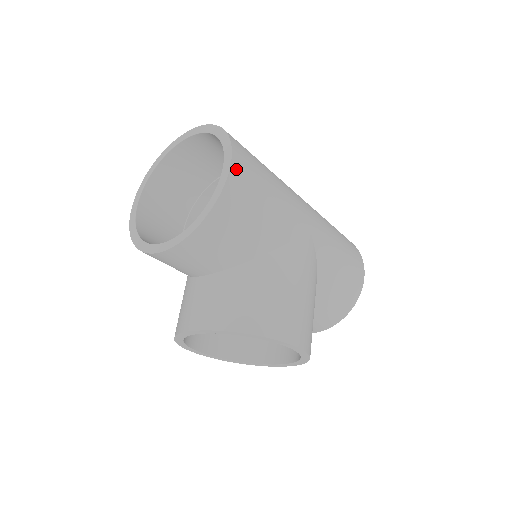
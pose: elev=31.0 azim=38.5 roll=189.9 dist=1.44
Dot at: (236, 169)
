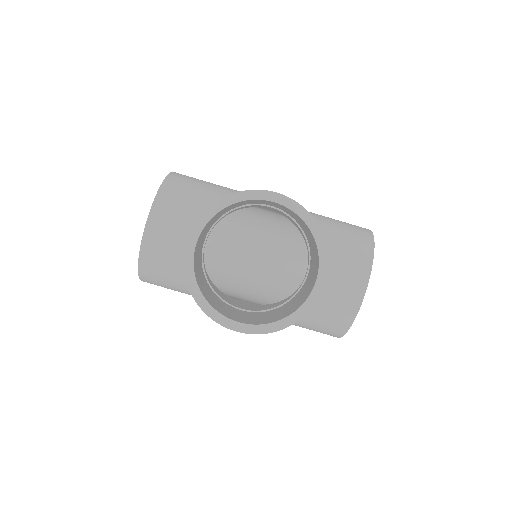
Dot at: occluded
